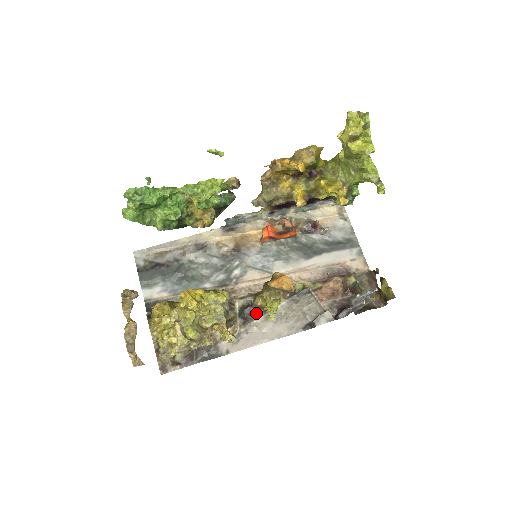
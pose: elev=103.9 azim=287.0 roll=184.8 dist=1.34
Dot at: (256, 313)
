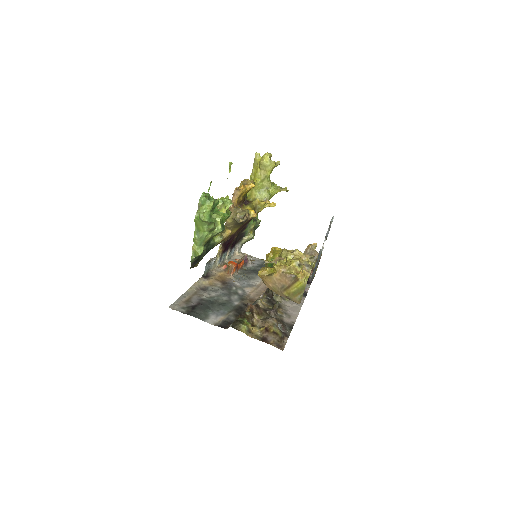
Dot at: (277, 300)
